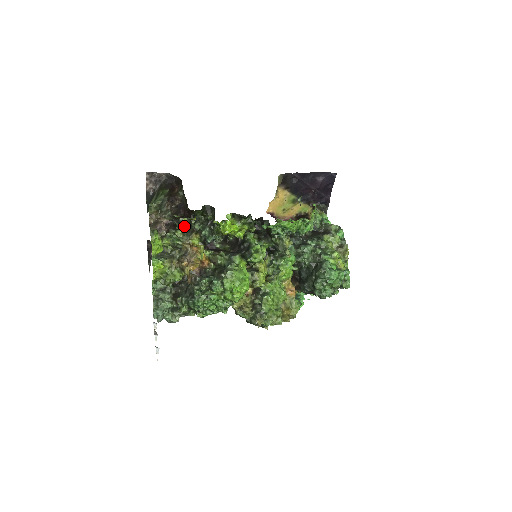
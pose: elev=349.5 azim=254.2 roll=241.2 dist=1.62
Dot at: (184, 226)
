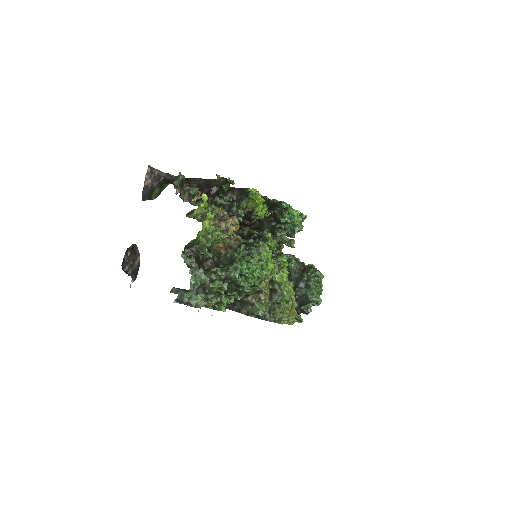
Dot at: (208, 202)
